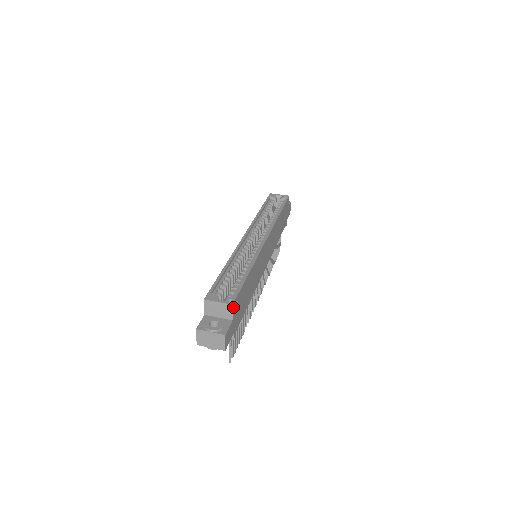
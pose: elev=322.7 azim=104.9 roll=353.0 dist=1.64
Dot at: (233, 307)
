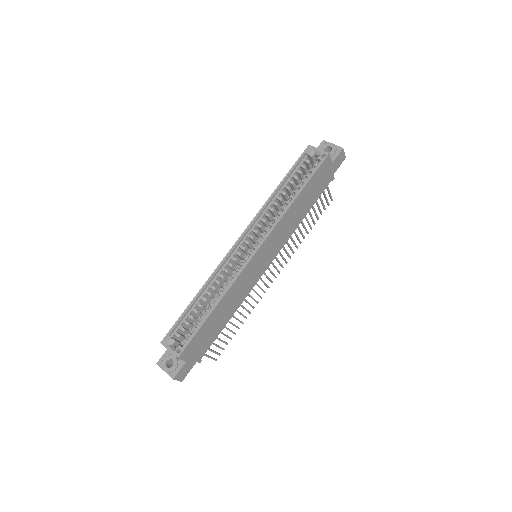
Dot at: (181, 357)
